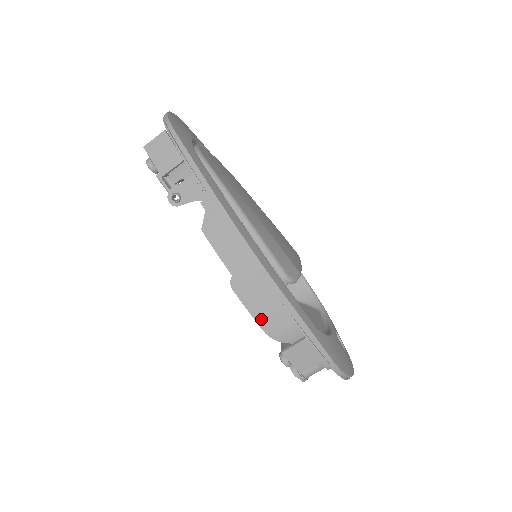
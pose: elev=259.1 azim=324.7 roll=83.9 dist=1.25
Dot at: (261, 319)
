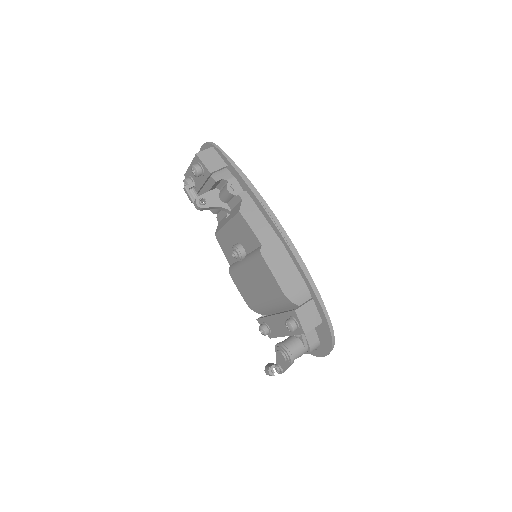
Dot at: (281, 281)
